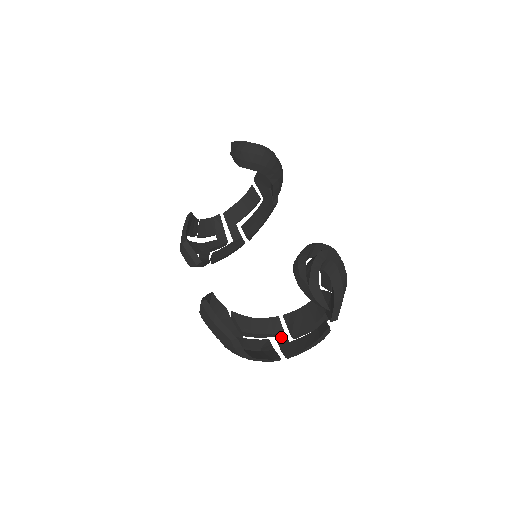
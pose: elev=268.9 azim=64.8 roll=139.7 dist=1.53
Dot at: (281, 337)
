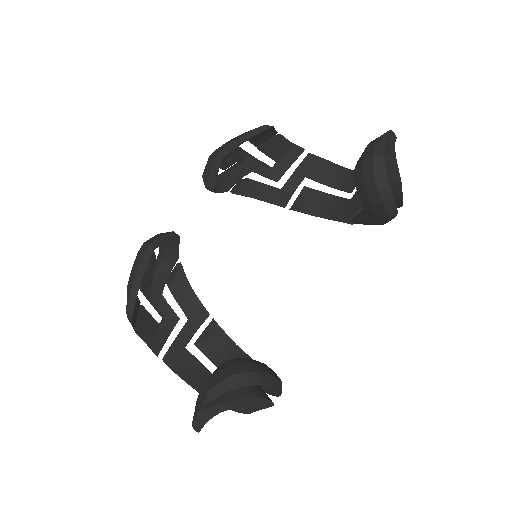
Dot at: (188, 332)
